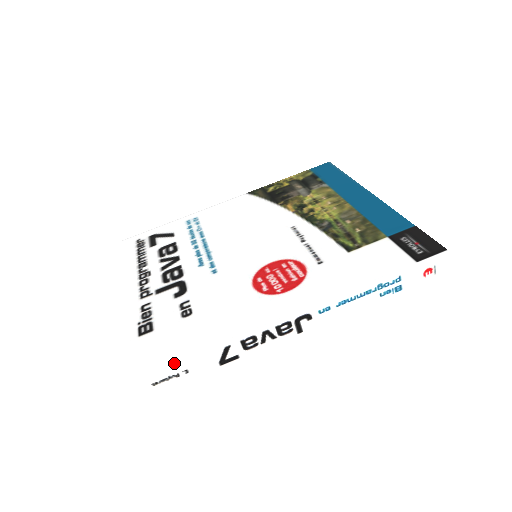
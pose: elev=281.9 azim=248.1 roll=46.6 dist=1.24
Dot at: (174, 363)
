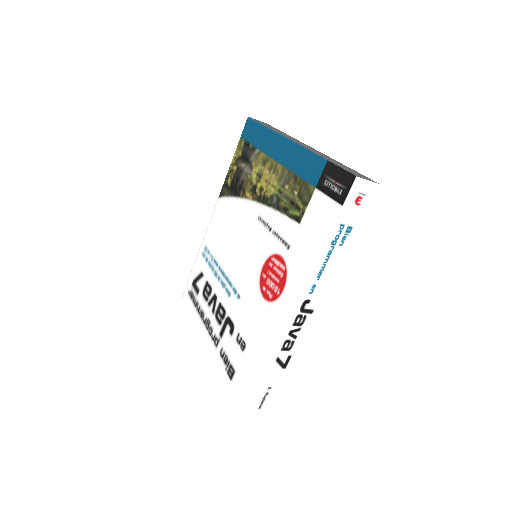
Dot at: (257, 392)
